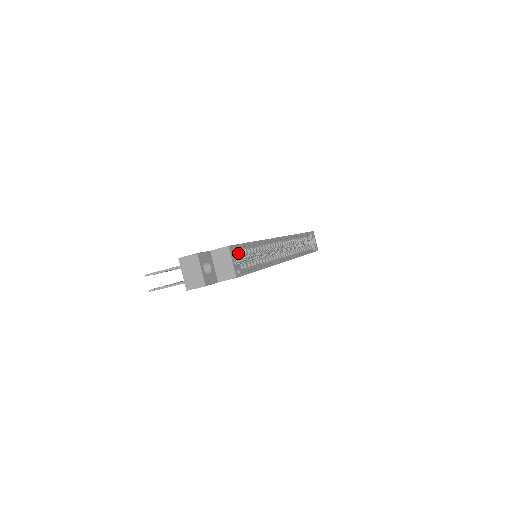
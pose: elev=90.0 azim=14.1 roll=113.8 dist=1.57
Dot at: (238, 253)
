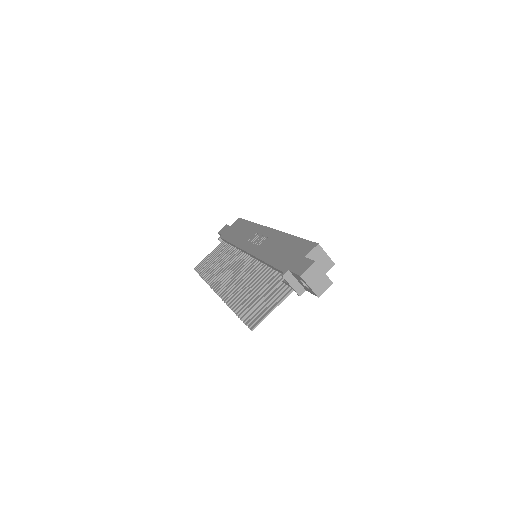
Dot at: occluded
